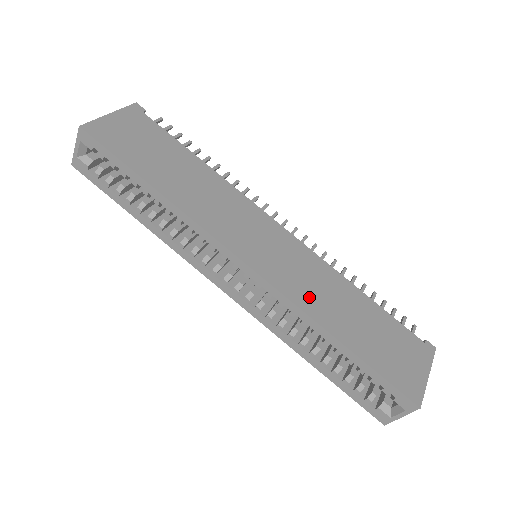
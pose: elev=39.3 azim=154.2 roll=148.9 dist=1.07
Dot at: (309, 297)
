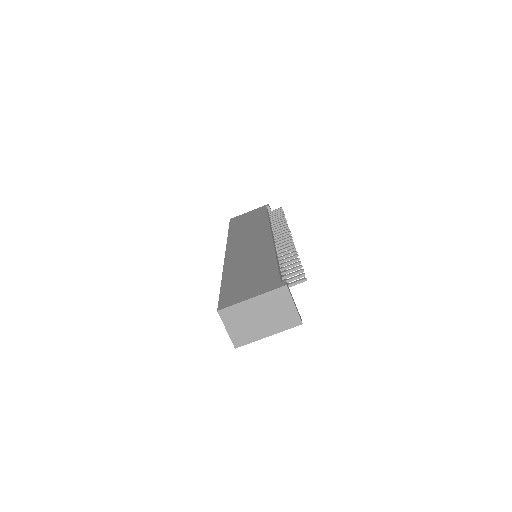
Dot at: (236, 262)
